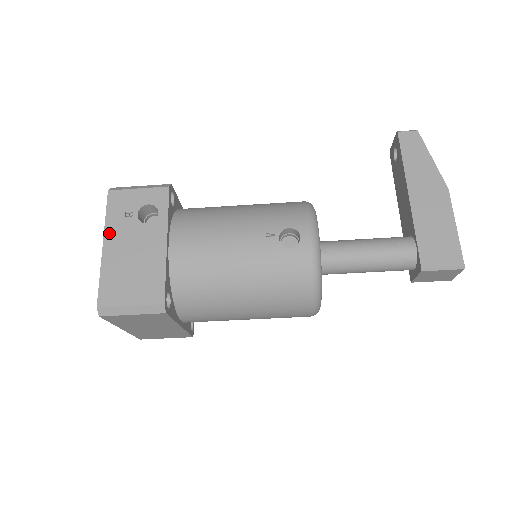
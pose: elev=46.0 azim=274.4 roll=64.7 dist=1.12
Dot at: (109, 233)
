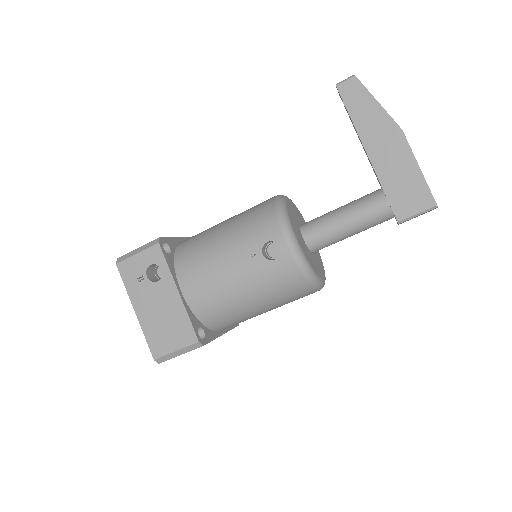
Dot at: (134, 300)
